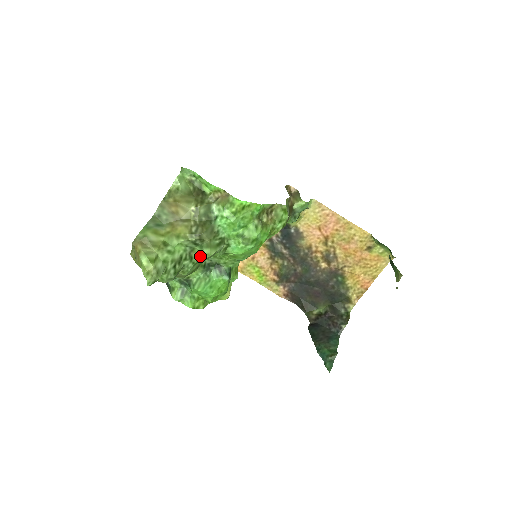
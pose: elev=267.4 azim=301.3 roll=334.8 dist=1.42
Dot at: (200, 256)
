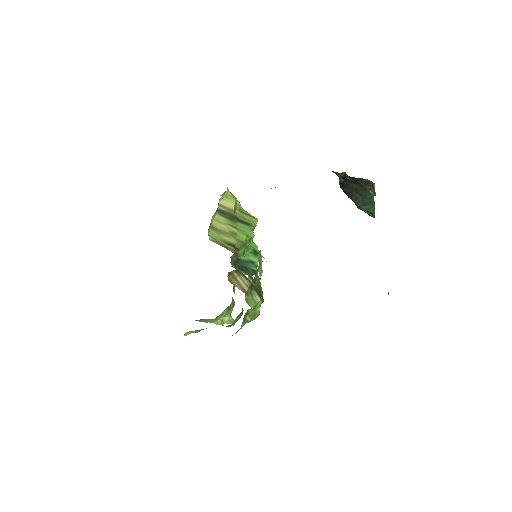
Dot at: occluded
